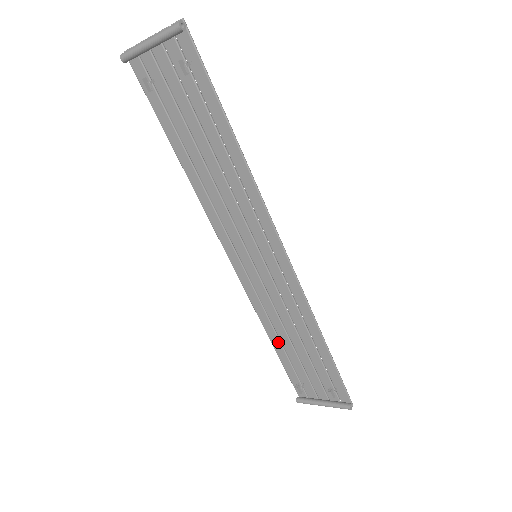
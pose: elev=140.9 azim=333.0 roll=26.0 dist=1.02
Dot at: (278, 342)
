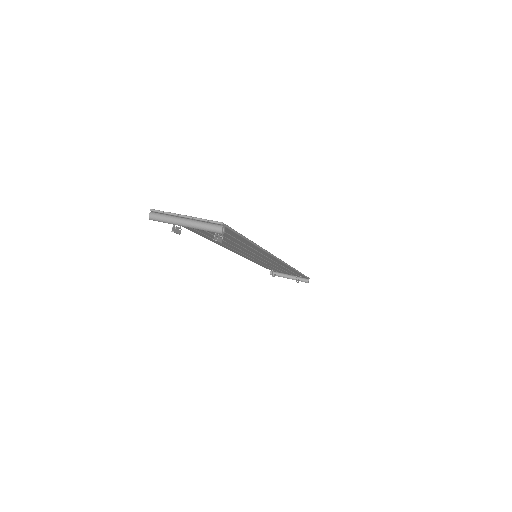
Dot at: occluded
